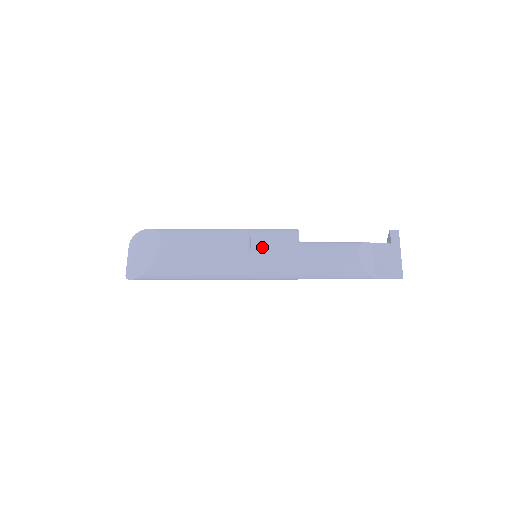
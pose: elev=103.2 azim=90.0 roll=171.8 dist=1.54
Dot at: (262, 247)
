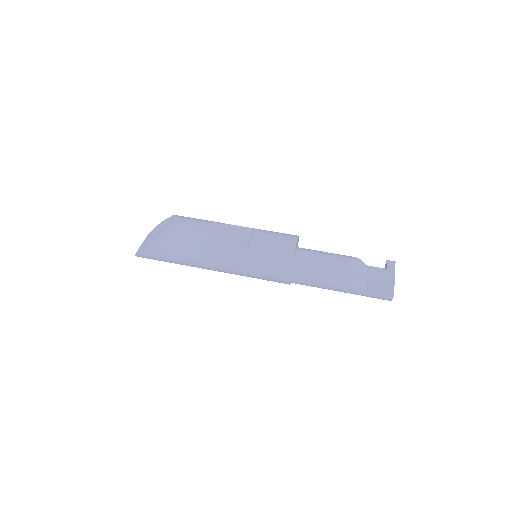
Dot at: (262, 238)
